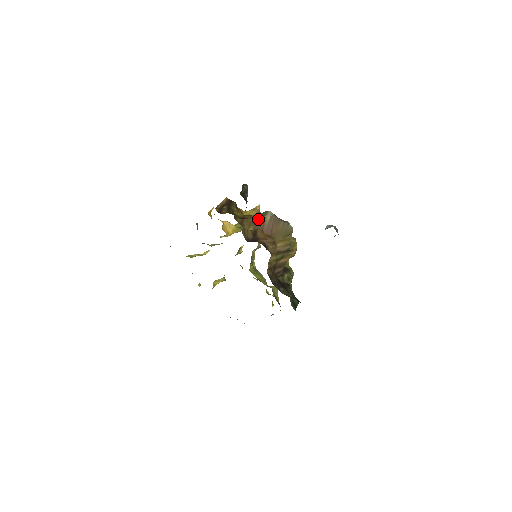
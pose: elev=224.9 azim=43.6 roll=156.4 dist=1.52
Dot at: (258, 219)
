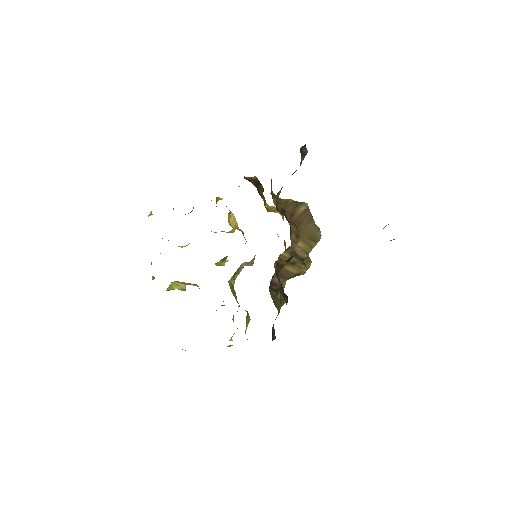
Dot at: (291, 204)
